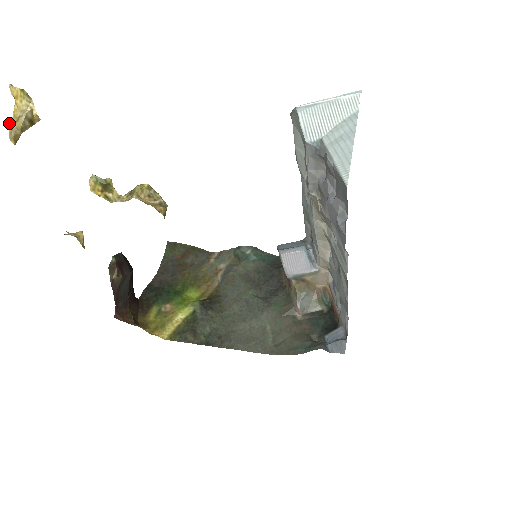
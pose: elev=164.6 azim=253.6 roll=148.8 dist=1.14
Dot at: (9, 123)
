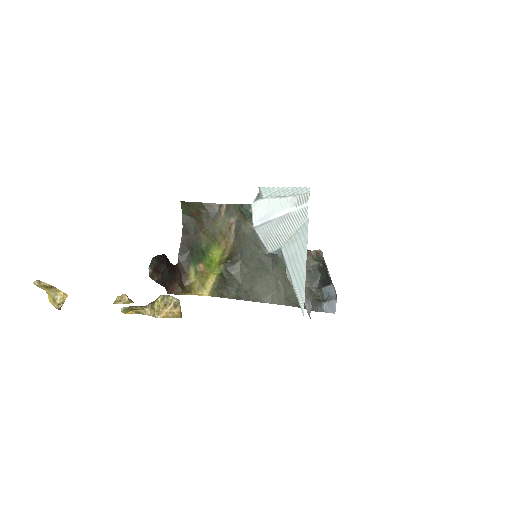
Dot at: occluded
